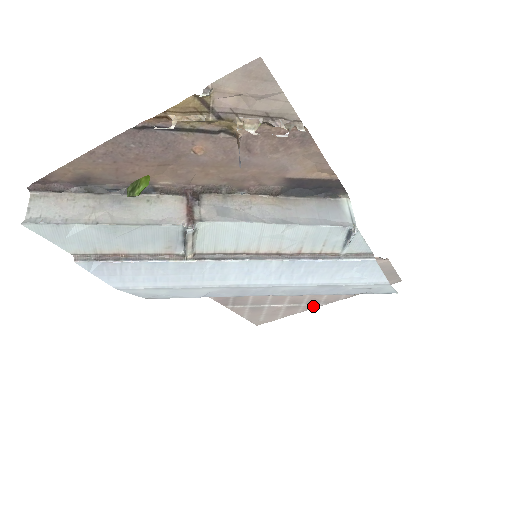
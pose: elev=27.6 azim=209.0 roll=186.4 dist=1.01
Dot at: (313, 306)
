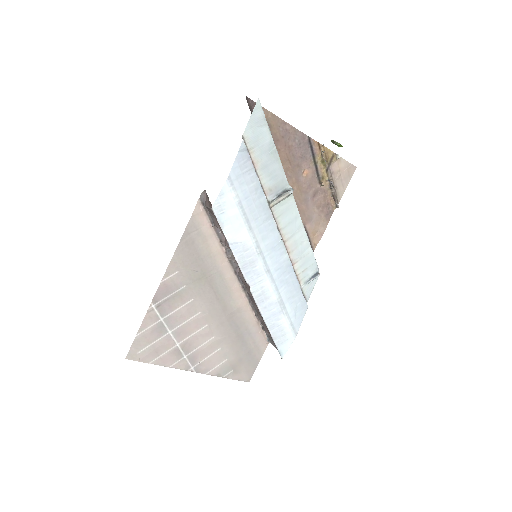
Dot at: (186, 366)
